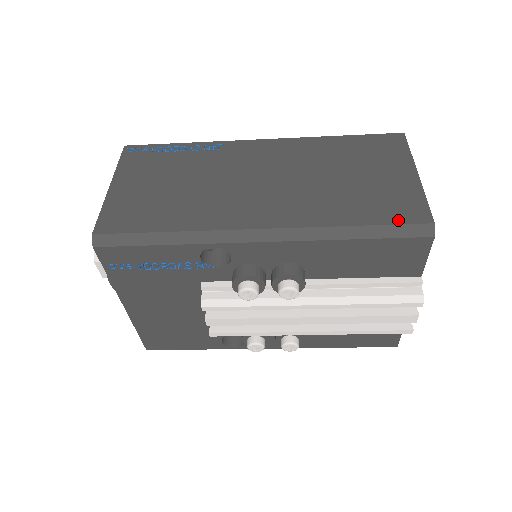
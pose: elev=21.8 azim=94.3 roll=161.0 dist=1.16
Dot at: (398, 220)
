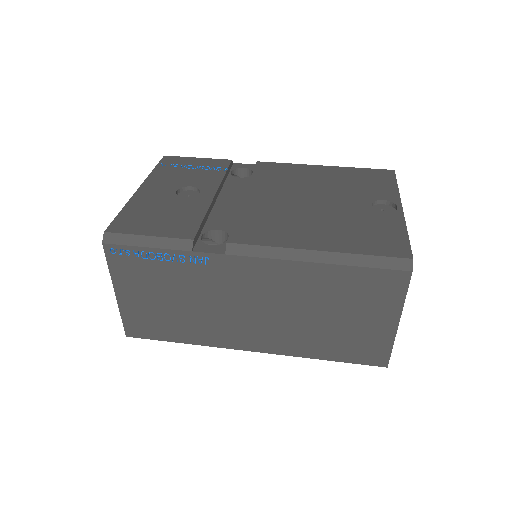
Dot at: (360, 362)
